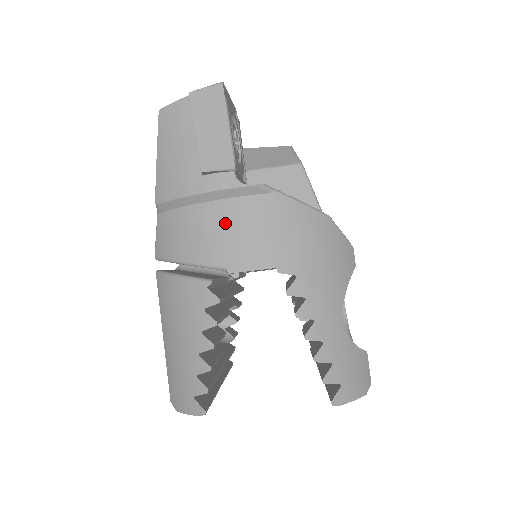
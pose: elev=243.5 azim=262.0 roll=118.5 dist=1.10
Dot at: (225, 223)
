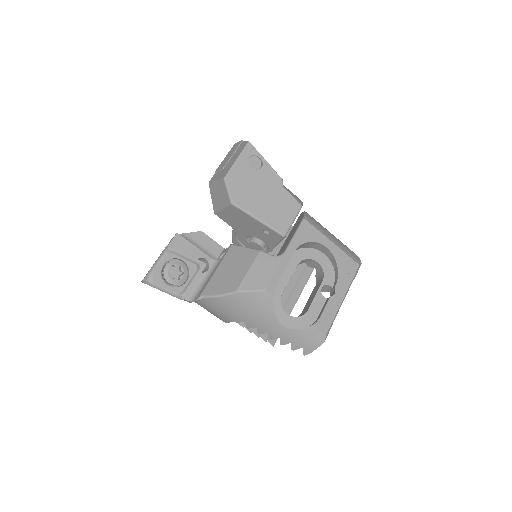
Dot at: (204, 308)
